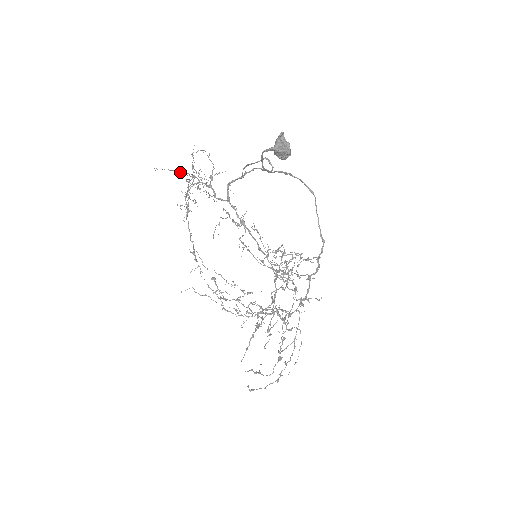
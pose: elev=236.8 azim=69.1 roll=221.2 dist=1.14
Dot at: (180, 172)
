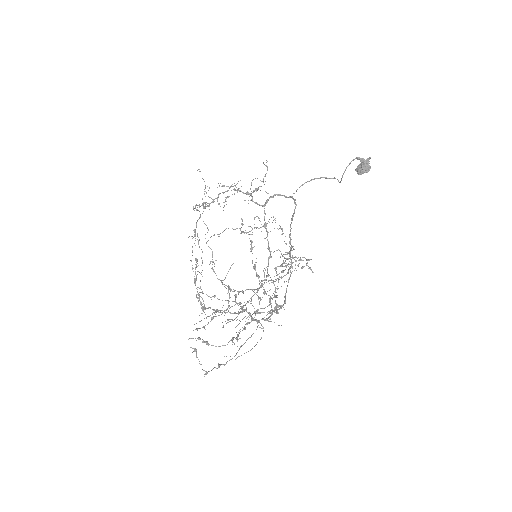
Dot at: occluded
